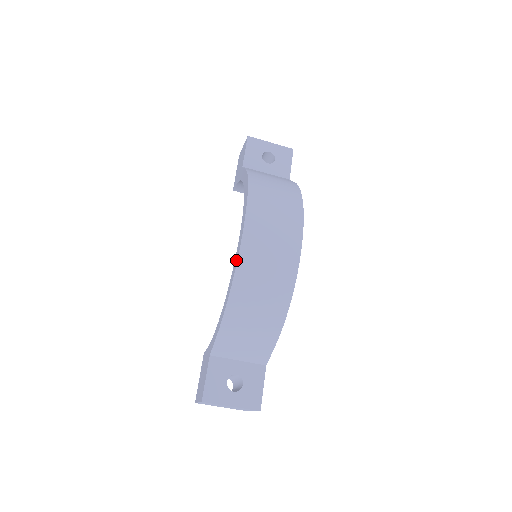
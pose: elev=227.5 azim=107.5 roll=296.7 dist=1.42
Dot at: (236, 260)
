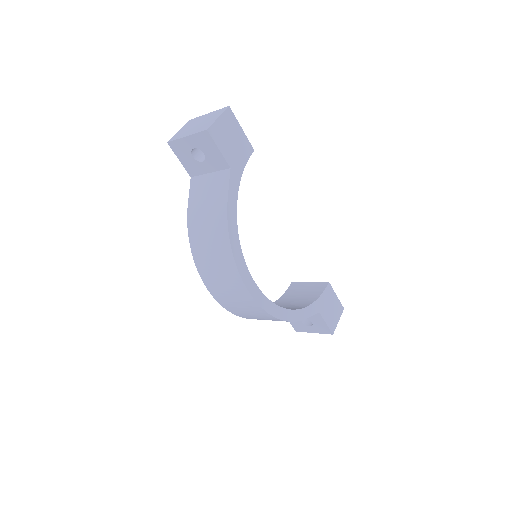
Dot at: occluded
